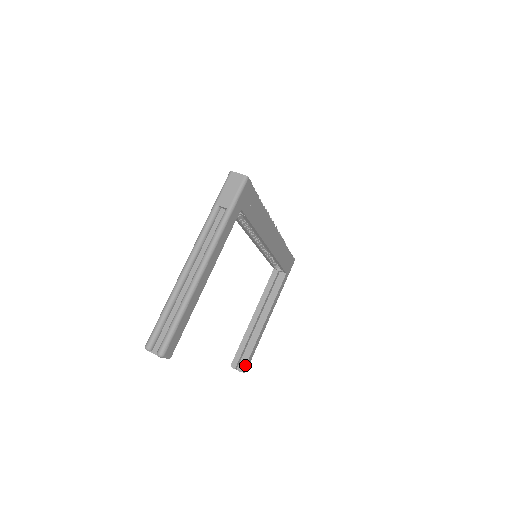
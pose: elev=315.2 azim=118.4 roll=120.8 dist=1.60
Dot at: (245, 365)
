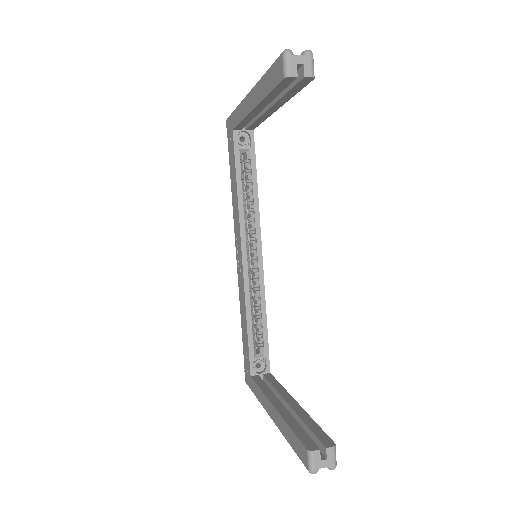
Dot at: (328, 438)
